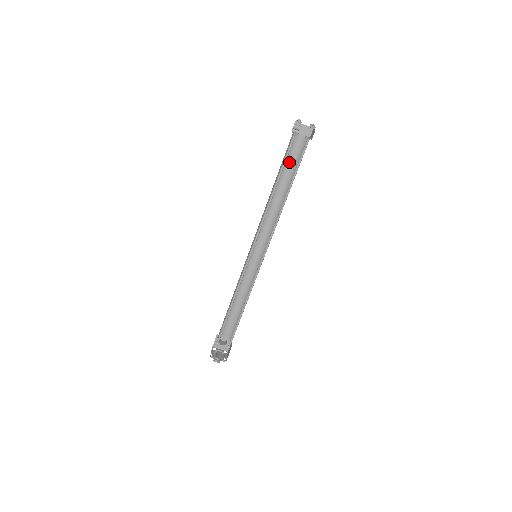
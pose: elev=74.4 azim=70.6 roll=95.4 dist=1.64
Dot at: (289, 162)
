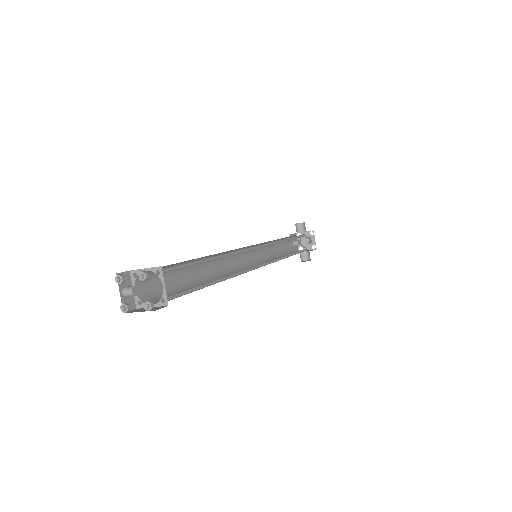
Dot at: (176, 263)
